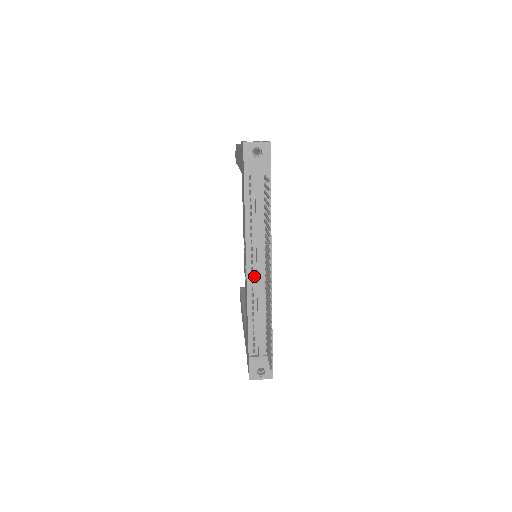
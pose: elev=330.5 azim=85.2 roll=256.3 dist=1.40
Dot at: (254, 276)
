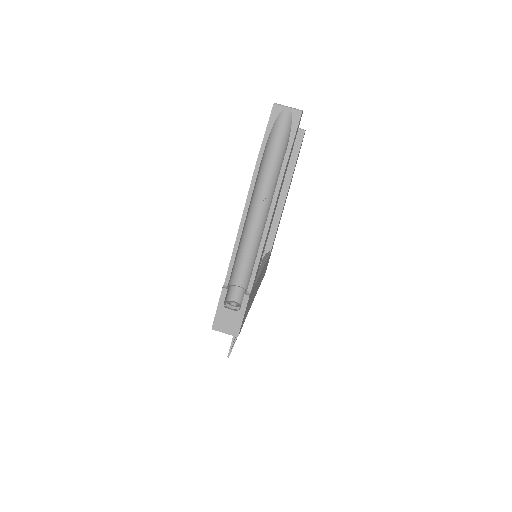
Dot at: occluded
